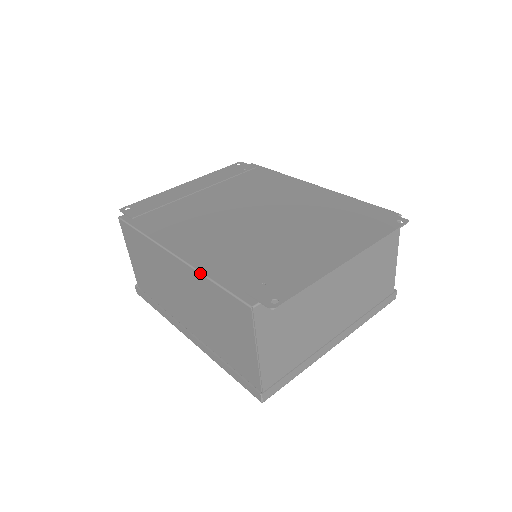
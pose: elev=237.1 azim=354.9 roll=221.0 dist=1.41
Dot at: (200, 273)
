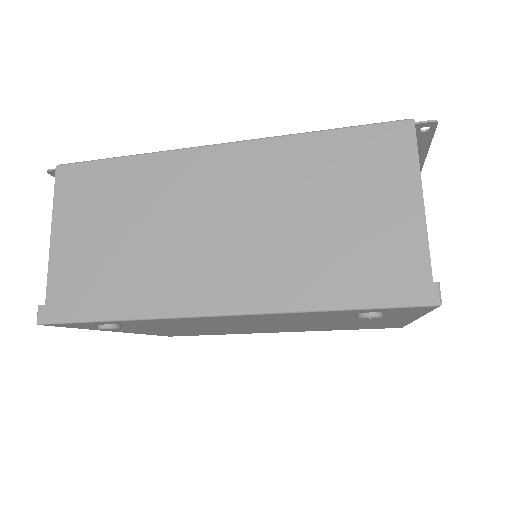
Dot at: (292, 134)
